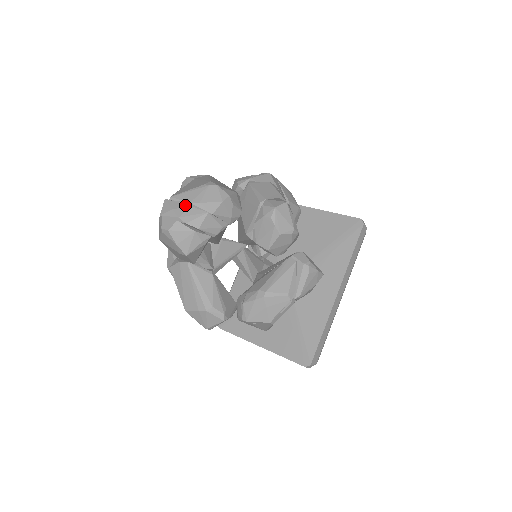
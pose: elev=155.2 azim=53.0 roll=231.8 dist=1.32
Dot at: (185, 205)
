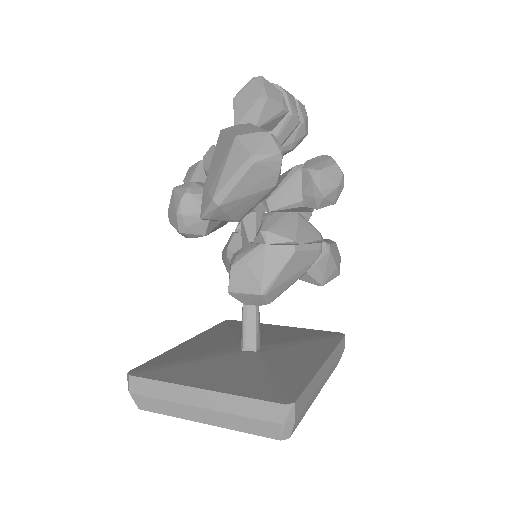
Dot at: occluded
